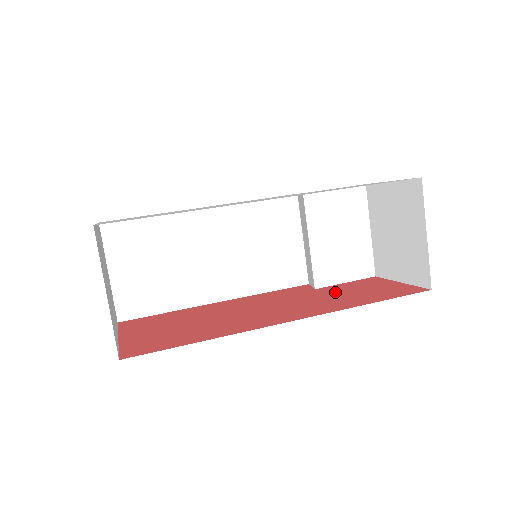
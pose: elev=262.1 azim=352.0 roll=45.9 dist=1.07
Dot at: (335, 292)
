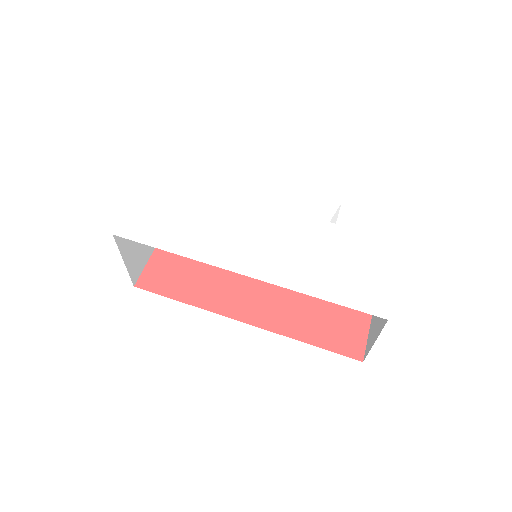
Dot at: occluded
